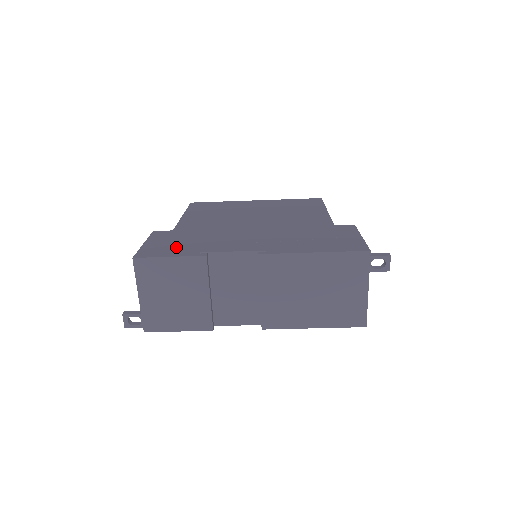
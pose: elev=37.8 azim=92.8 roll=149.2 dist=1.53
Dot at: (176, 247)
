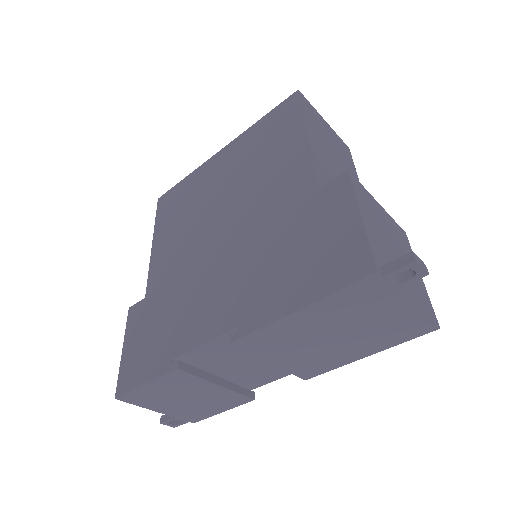
Dot at: (149, 352)
